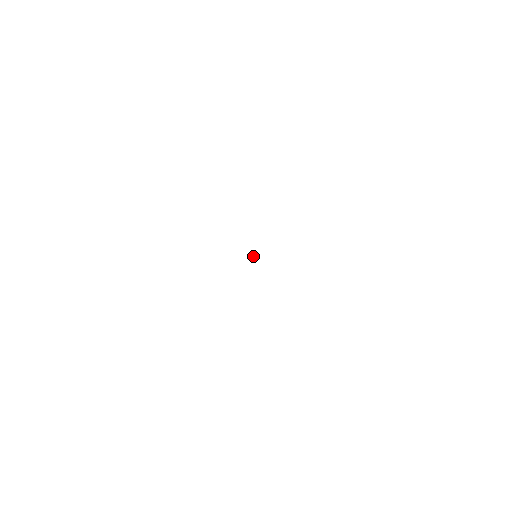
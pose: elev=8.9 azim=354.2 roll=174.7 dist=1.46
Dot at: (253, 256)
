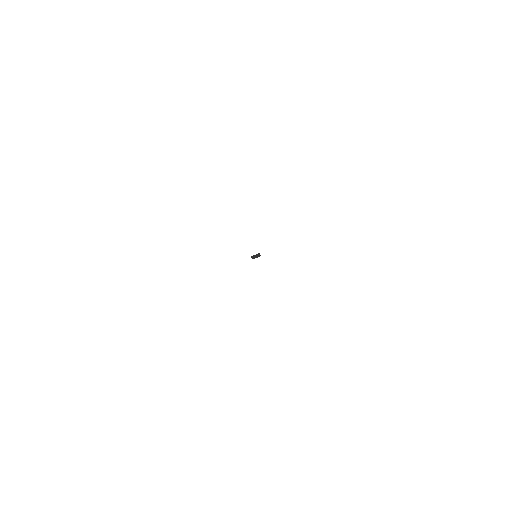
Dot at: (253, 257)
